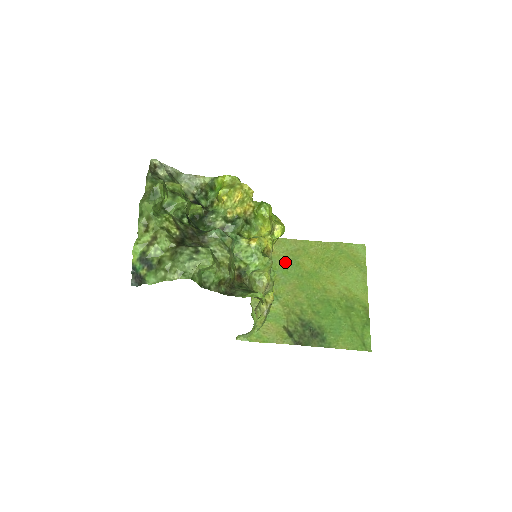
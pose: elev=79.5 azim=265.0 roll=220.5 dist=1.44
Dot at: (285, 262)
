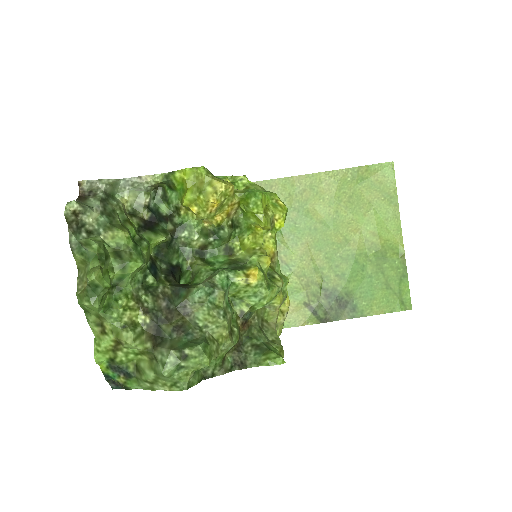
Dot at: (290, 214)
